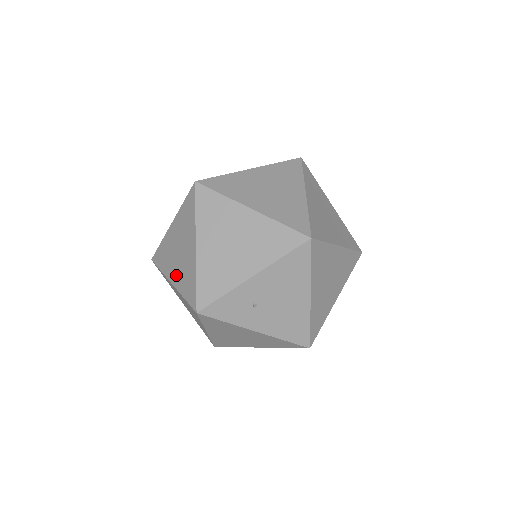
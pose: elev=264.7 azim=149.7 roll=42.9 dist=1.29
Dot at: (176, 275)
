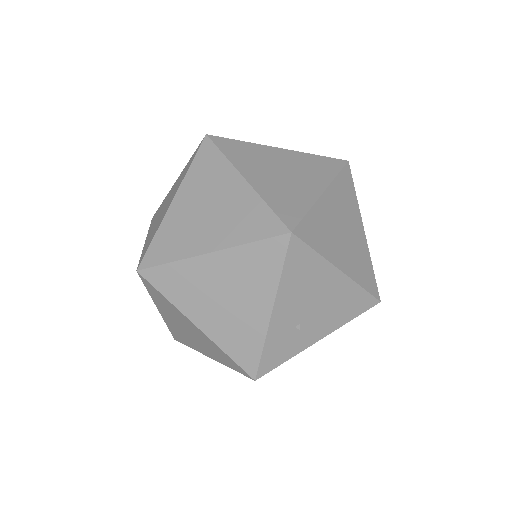
Dot at: (206, 351)
